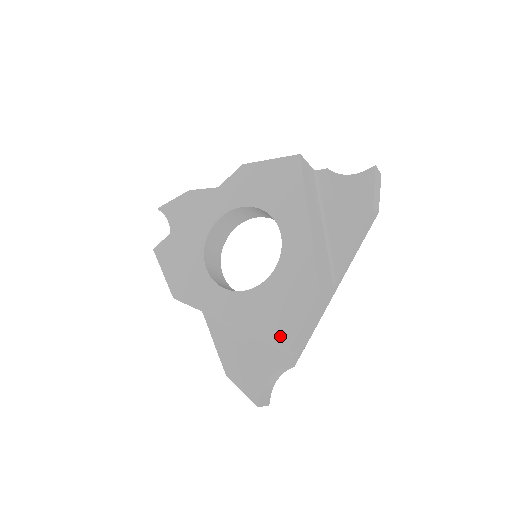
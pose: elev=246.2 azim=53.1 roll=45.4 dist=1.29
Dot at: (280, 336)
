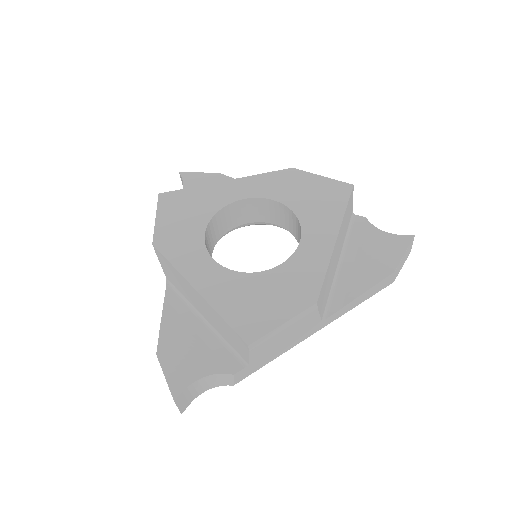
Dot at: (250, 330)
